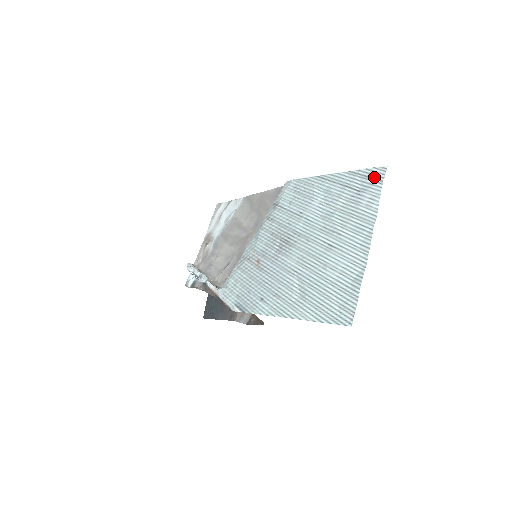
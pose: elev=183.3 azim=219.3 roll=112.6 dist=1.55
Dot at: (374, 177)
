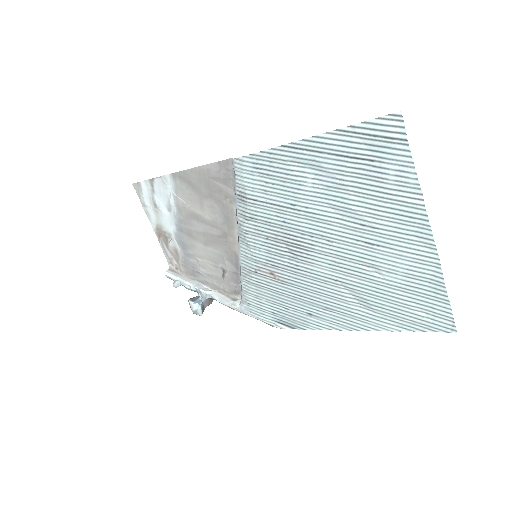
Dot at: (387, 136)
